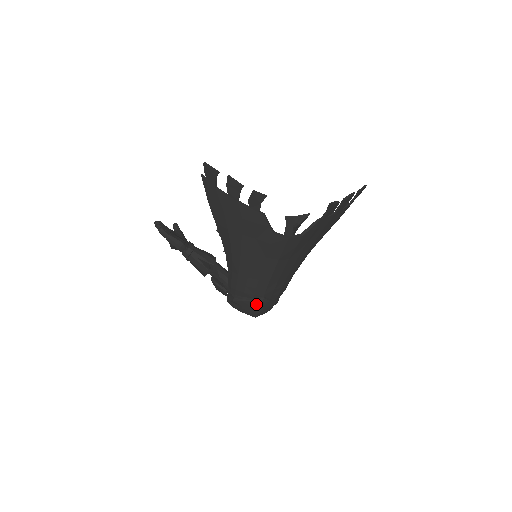
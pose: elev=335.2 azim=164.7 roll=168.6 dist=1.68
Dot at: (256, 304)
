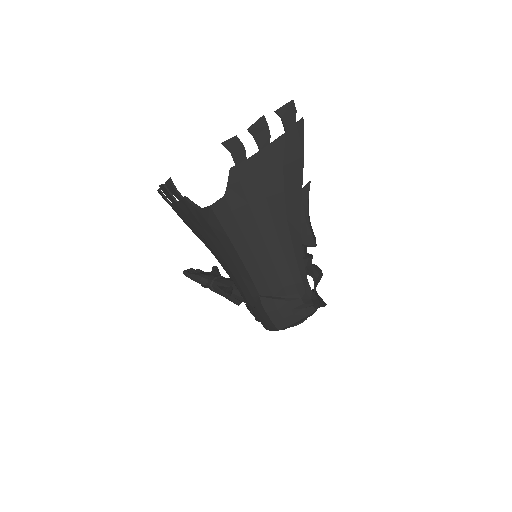
Dot at: (260, 309)
